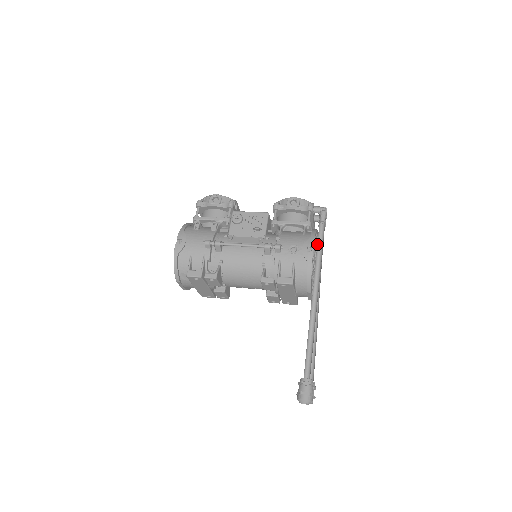
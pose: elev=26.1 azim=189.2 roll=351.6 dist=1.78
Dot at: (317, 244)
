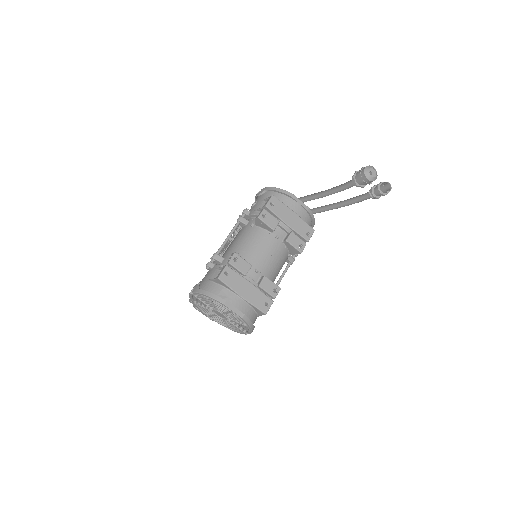
Dot at: occluded
